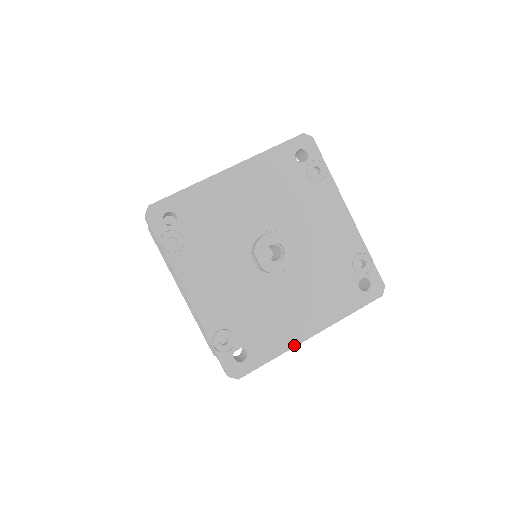
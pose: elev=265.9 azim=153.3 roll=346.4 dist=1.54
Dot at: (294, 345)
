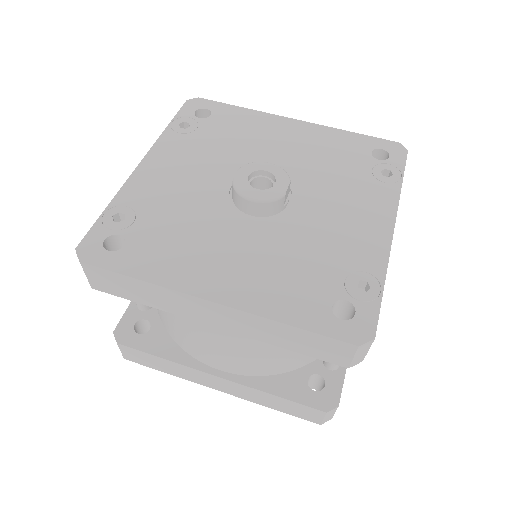
Dot at: (178, 288)
